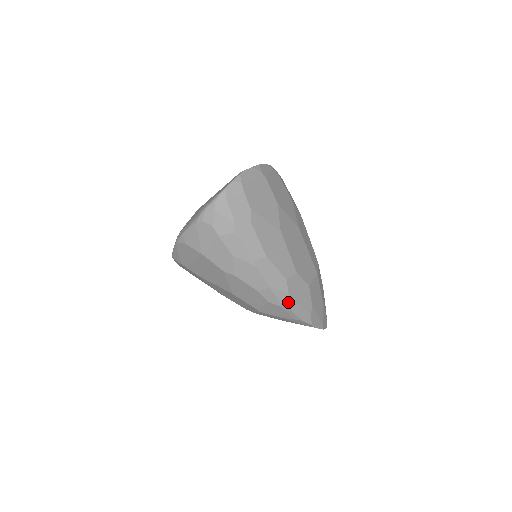
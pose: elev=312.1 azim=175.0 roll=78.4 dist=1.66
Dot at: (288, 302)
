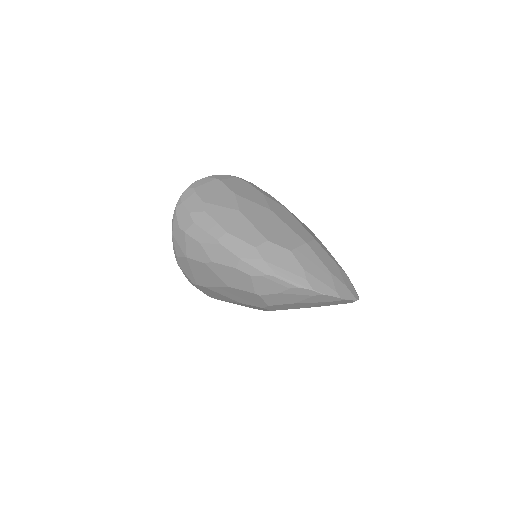
Dot at: (268, 269)
